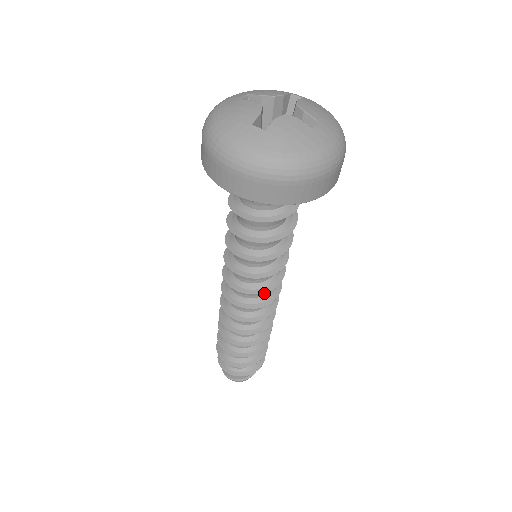
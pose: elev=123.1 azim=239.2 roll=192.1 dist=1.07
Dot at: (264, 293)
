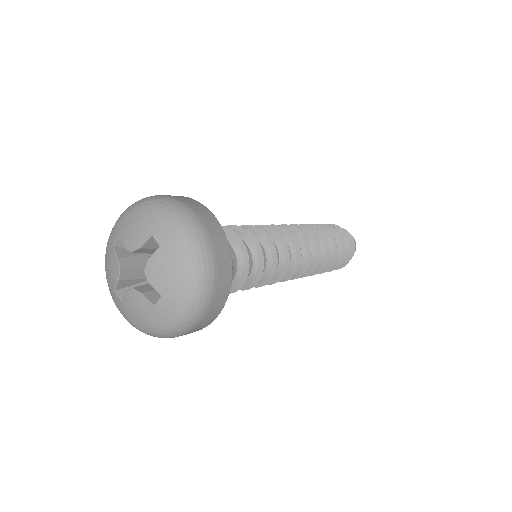
Dot at: occluded
